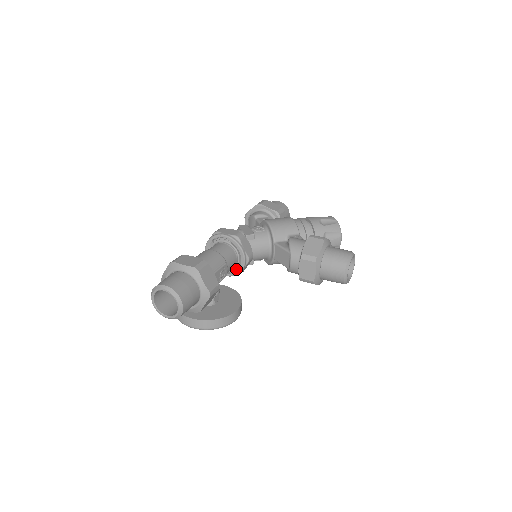
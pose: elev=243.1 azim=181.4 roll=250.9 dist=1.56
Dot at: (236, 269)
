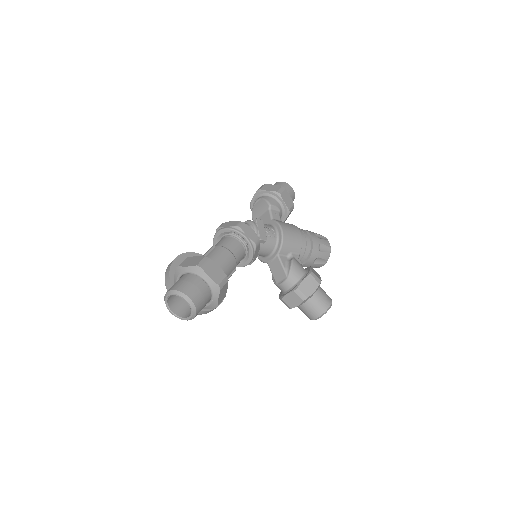
Dot at: occluded
